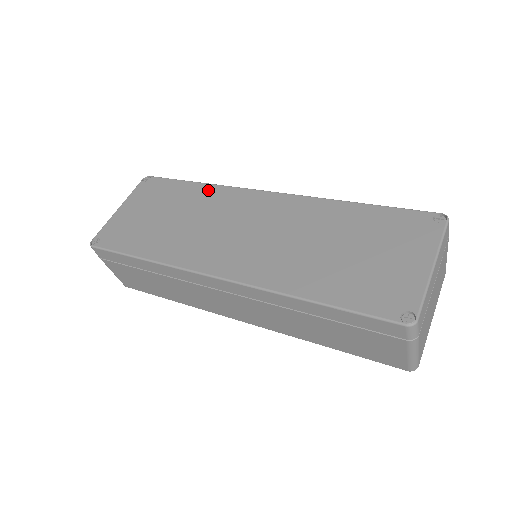
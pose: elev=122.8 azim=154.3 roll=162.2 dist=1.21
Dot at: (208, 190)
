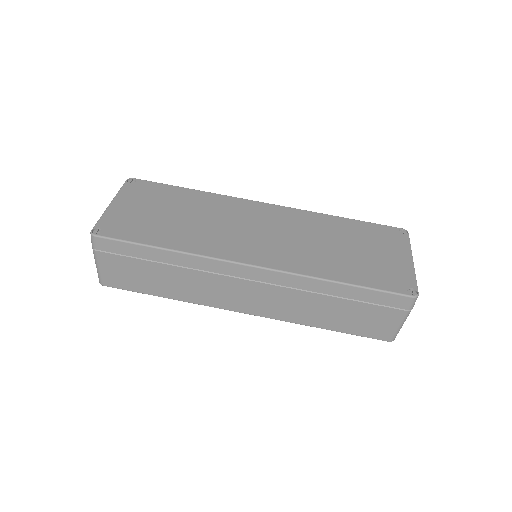
Dot at: (207, 196)
